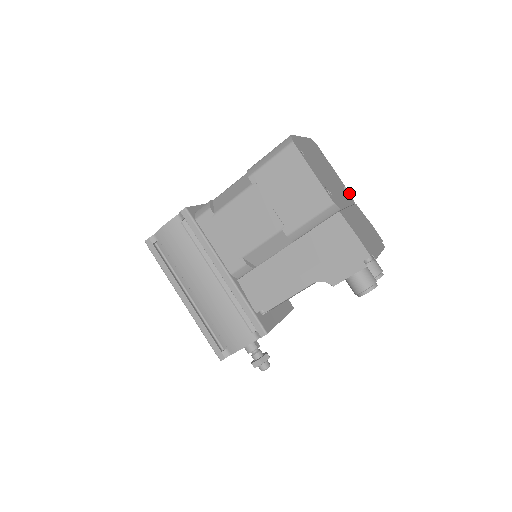
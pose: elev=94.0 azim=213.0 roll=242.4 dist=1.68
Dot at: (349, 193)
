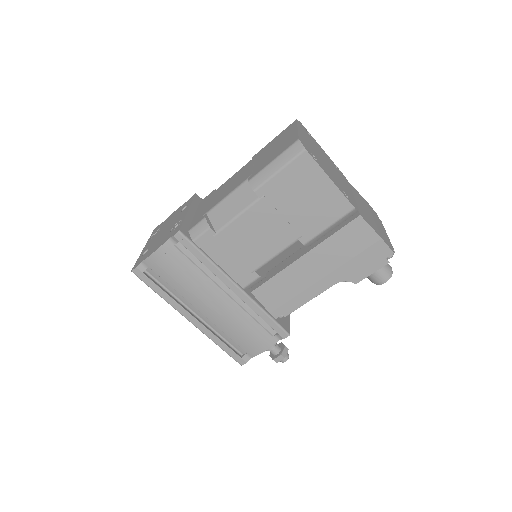
Dot at: (341, 172)
